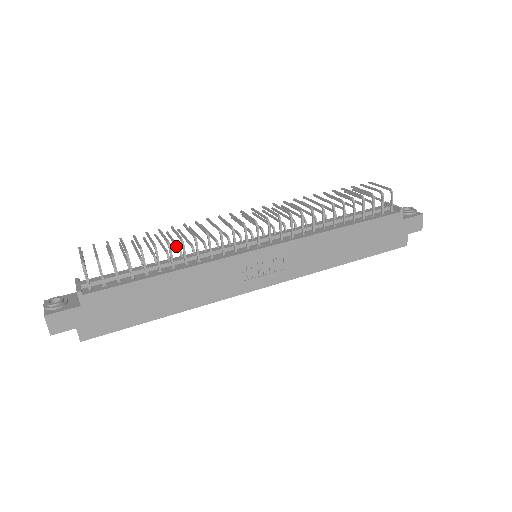
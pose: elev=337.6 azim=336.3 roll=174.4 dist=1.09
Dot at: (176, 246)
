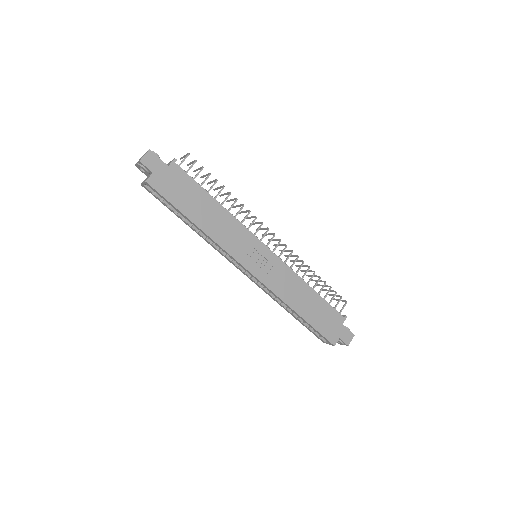
Dot at: occluded
